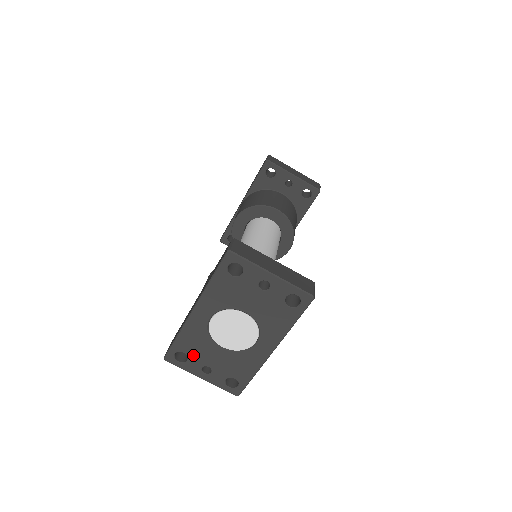
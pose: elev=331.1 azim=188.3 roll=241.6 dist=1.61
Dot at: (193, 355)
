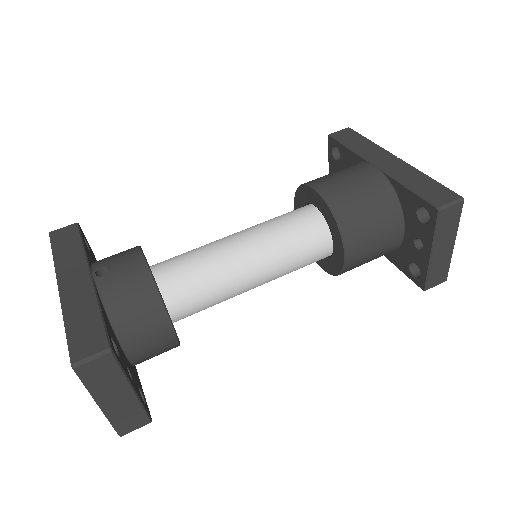
Dot at: occluded
